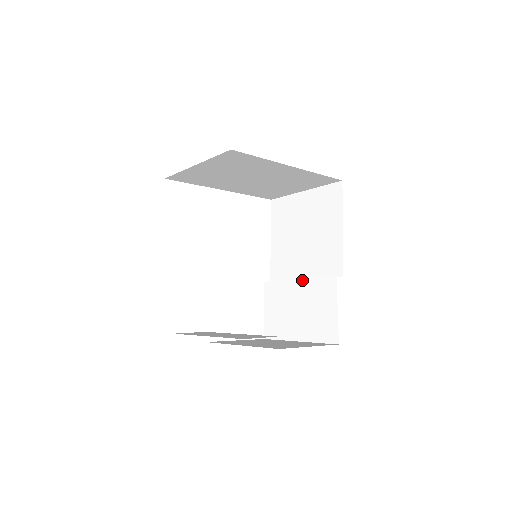
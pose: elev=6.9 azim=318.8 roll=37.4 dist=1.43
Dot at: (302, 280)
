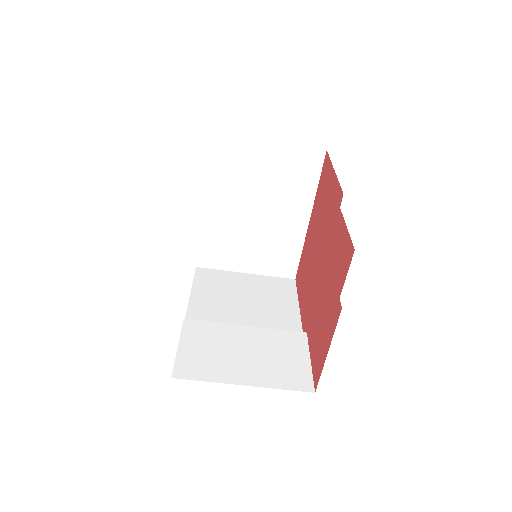
Dot at: (255, 327)
